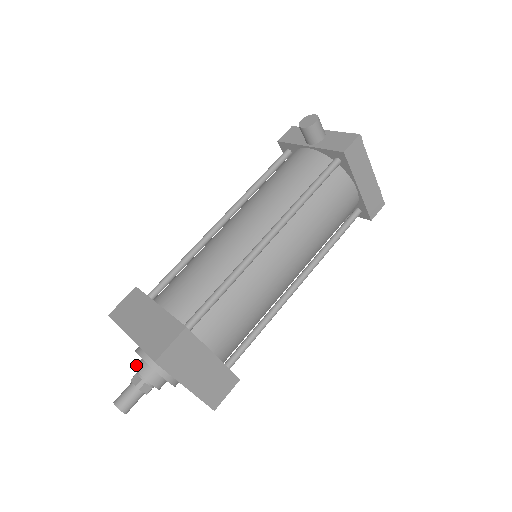
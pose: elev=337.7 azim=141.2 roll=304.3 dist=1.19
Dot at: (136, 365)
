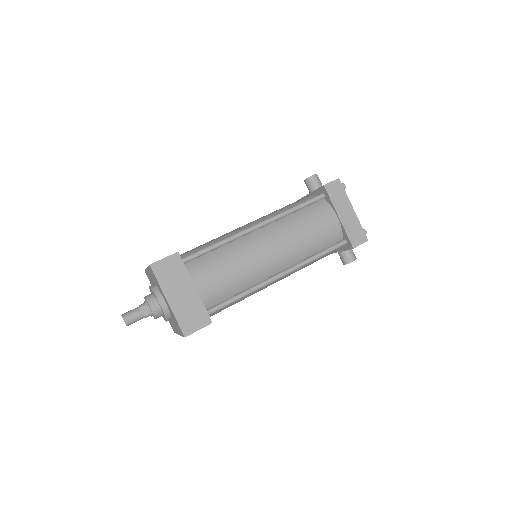
Dot at: occluded
